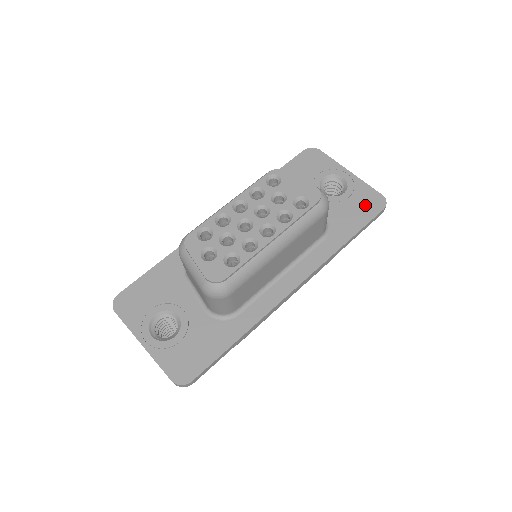
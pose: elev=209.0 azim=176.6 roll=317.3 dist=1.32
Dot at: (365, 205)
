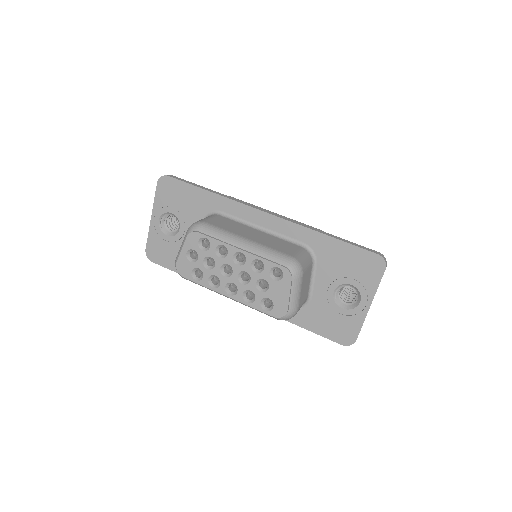
Dot at: (338, 329)
